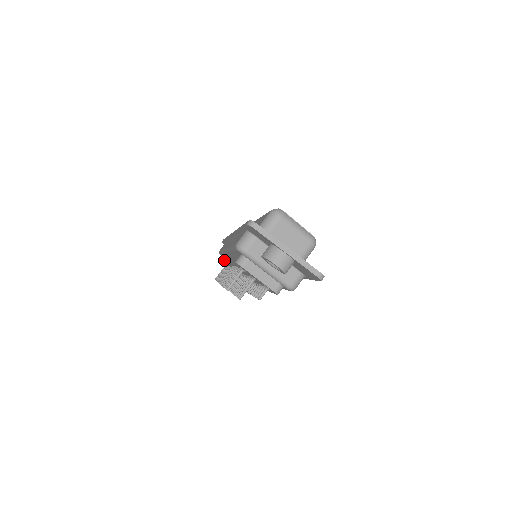
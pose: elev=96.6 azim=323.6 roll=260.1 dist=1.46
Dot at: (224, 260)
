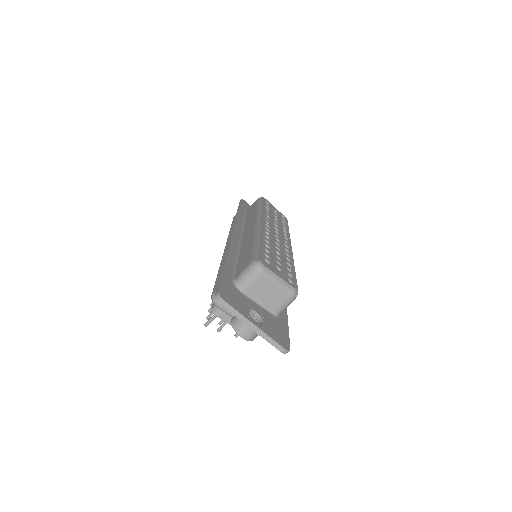
Dot at: occluded
